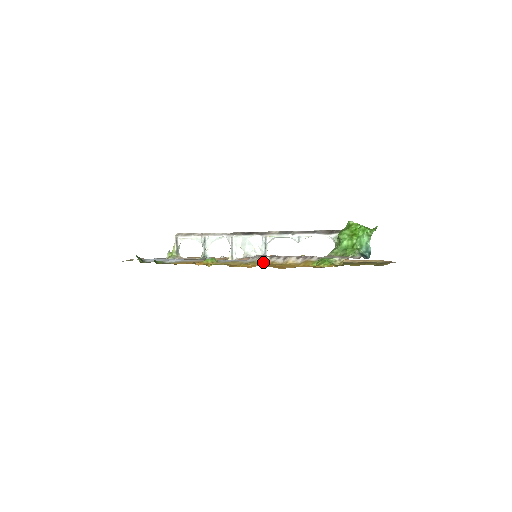
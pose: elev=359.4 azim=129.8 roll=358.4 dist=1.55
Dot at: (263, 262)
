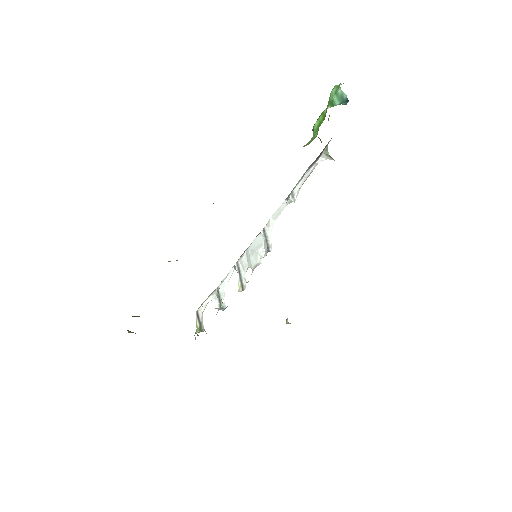
Dot at: occluded
